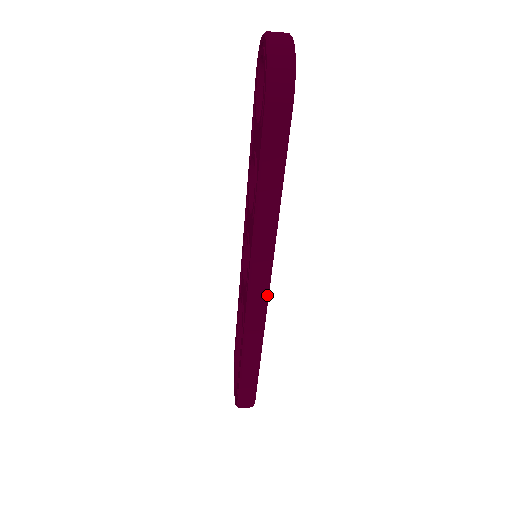
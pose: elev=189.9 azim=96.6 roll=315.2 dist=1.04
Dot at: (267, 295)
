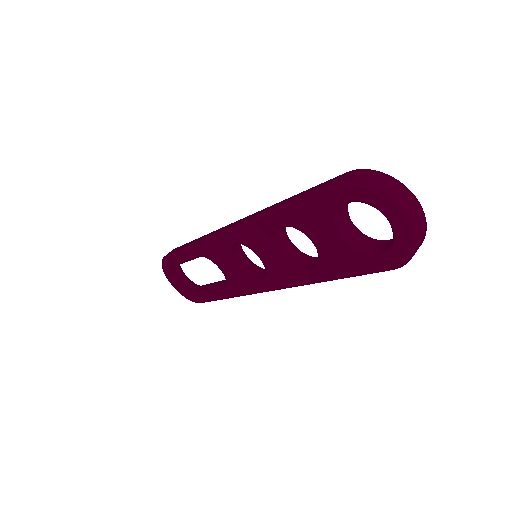
Dot at: occluded
